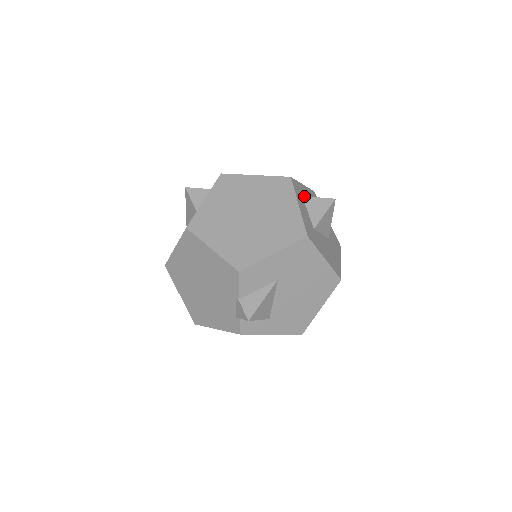
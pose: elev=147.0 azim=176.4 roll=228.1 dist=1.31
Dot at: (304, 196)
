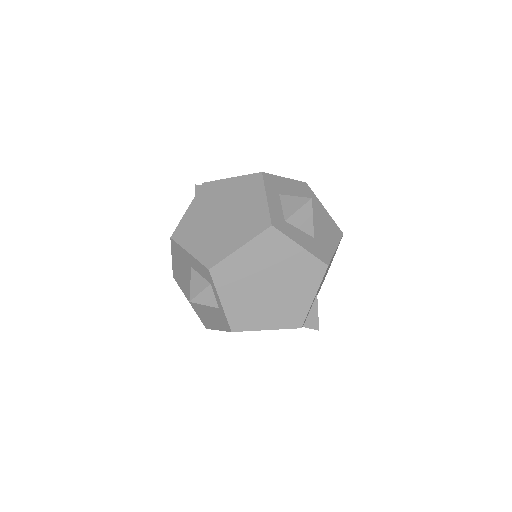
Dot at: (286, 220)
